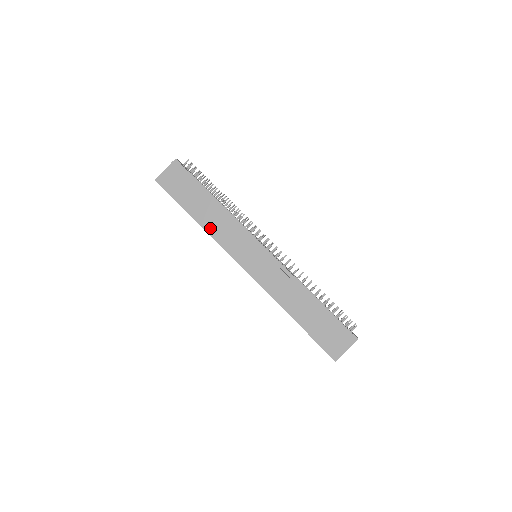
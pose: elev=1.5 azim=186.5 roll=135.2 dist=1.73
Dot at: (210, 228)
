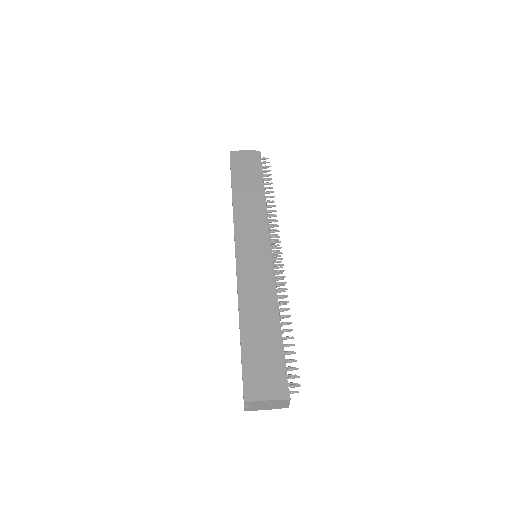
Dot at: (239, 205)
